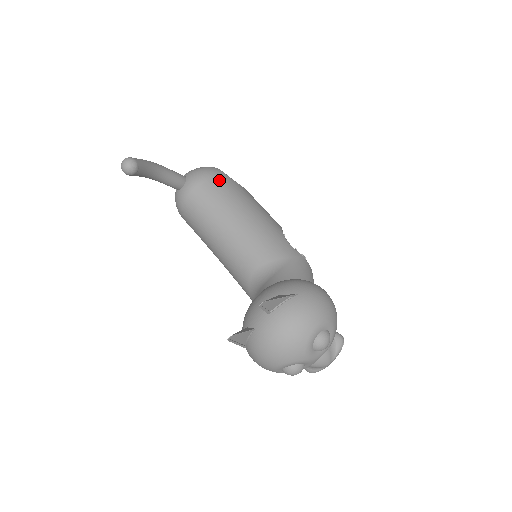
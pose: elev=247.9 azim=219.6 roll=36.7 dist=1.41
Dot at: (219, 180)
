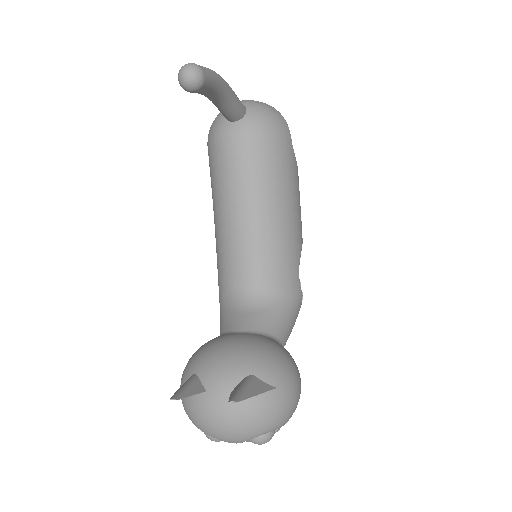
Dot at: (280, 146)
